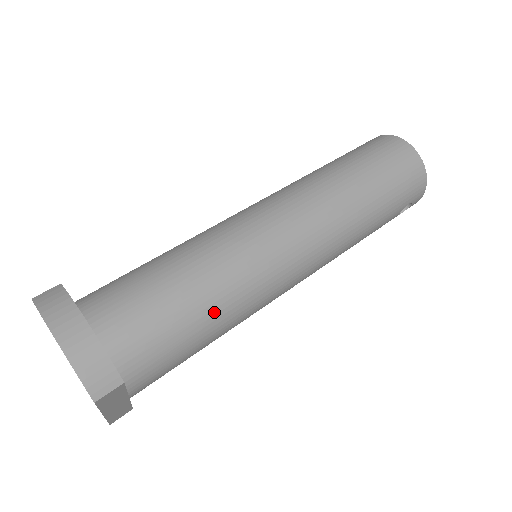
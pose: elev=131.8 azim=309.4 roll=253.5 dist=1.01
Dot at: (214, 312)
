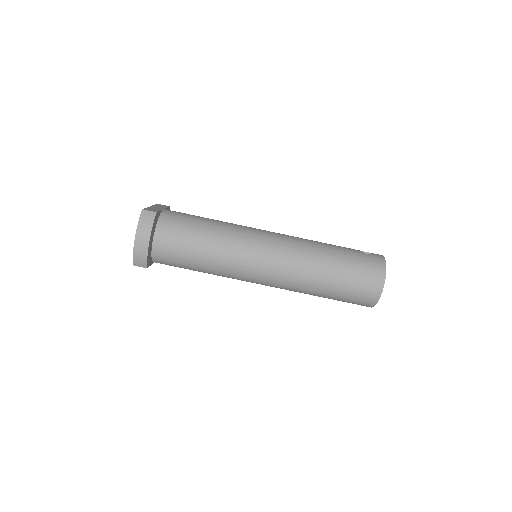
Dot at: (205, 269)
